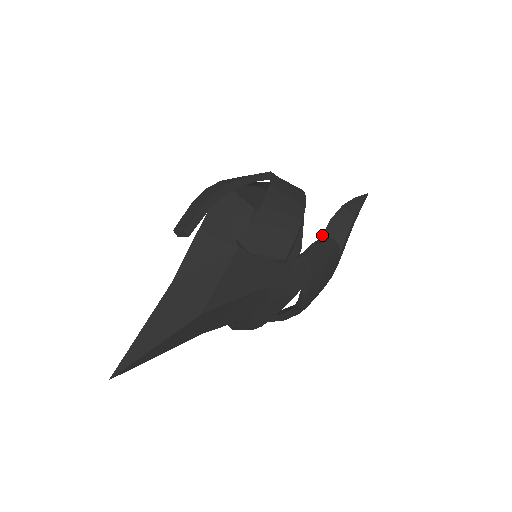
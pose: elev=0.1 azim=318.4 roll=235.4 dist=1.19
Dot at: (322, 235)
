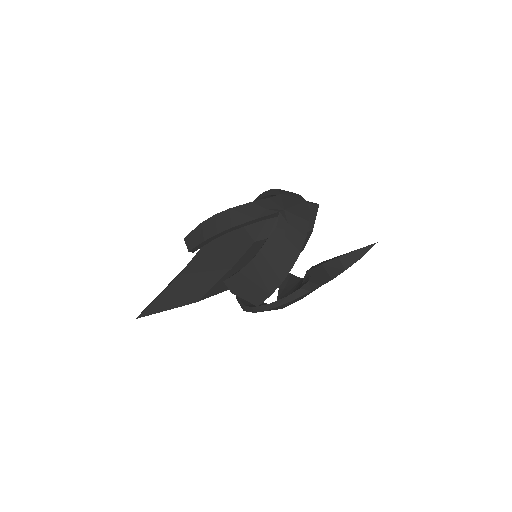
Dot at: (312, 268)
